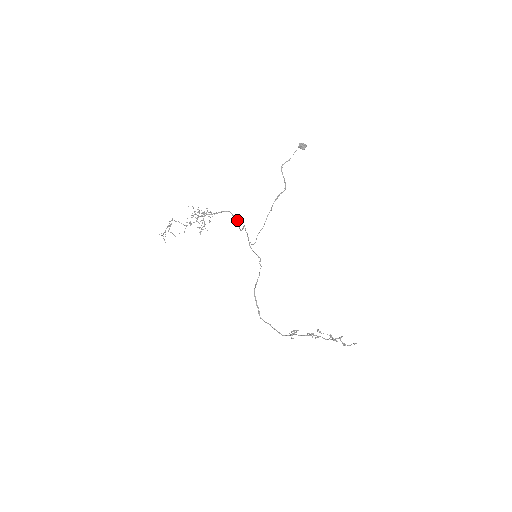
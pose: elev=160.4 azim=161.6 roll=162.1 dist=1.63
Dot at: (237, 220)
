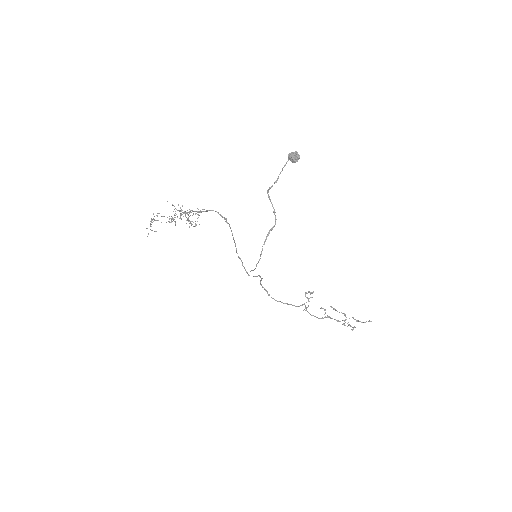
Dot at: (227, 223)
